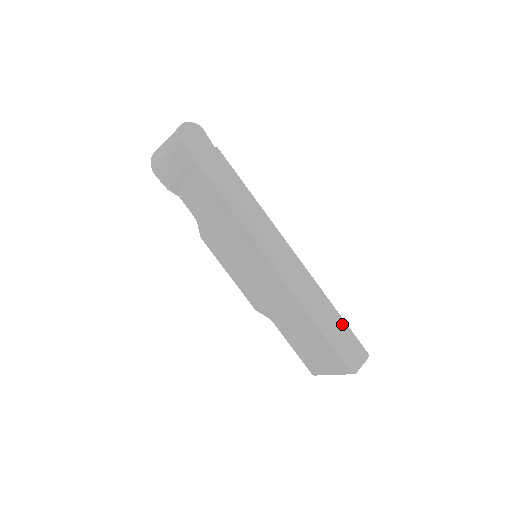
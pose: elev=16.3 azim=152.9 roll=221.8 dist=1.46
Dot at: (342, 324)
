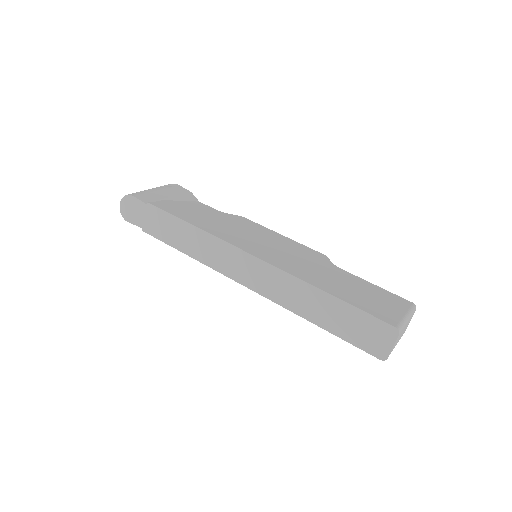
Dot at: (345, 308)
